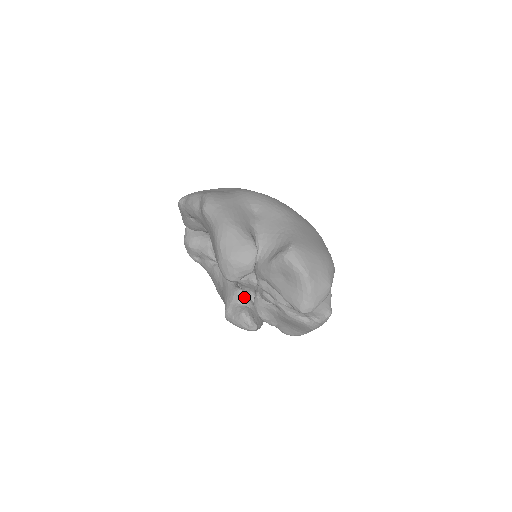
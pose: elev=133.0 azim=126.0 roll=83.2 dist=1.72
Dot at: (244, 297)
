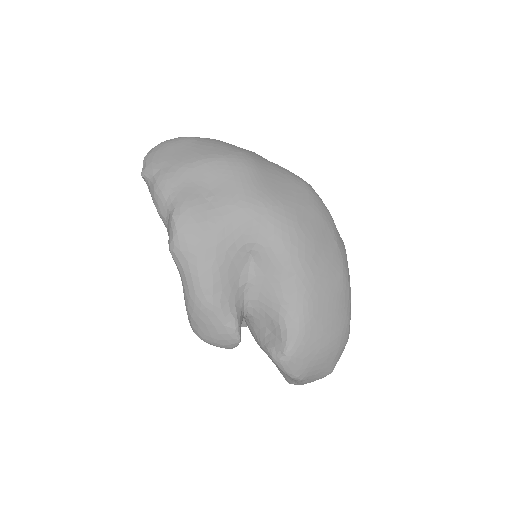
Dot at: occluded
